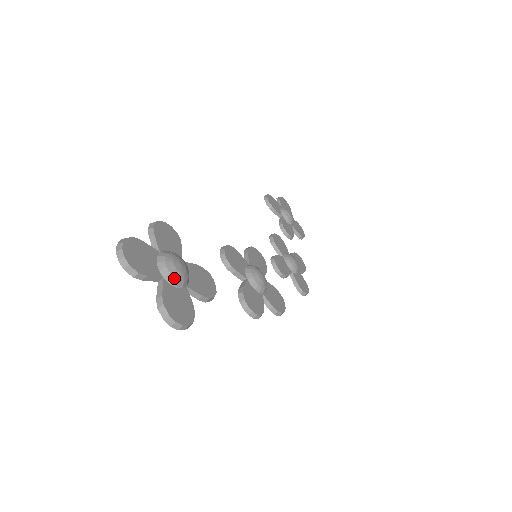
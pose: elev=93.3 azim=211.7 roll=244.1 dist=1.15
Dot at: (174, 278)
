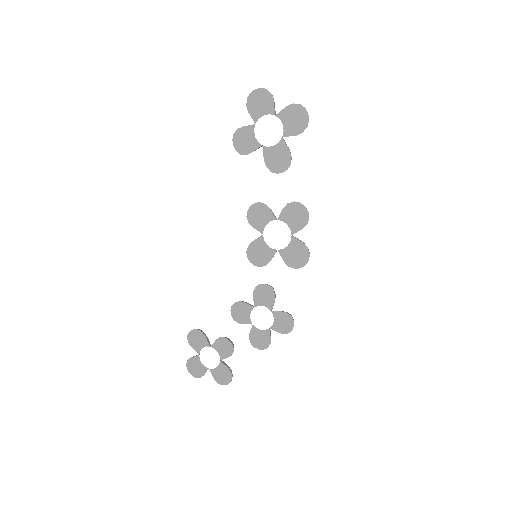
Dot at: occluded
